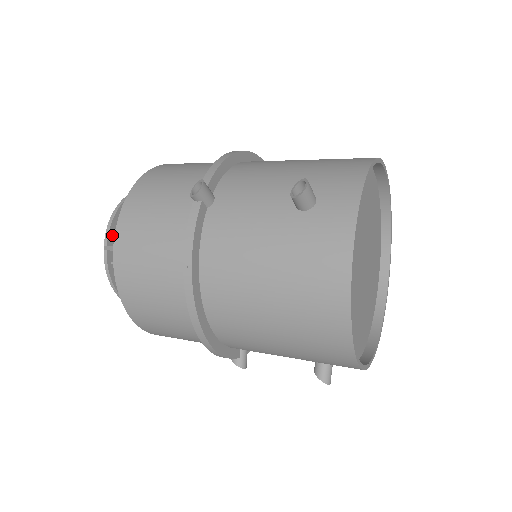
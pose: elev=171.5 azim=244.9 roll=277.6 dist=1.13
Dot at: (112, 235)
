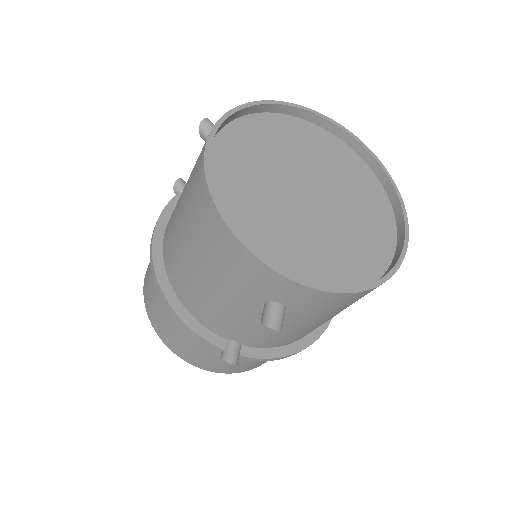
Dot at: occluded
